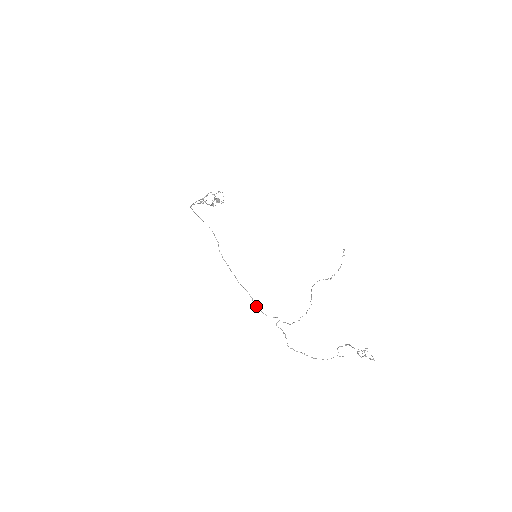
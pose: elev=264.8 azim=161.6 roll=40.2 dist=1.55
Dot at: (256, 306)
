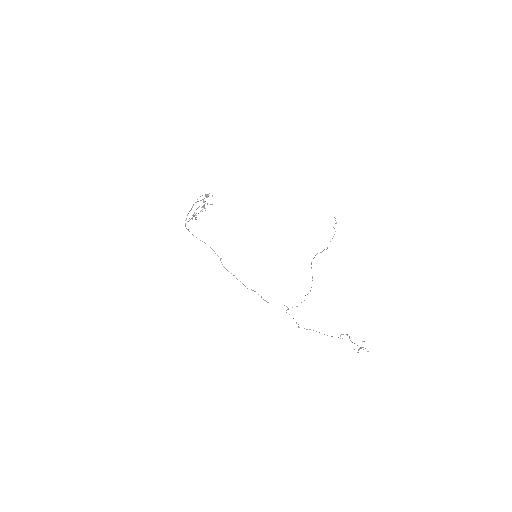
Dot at: (266, 301)
